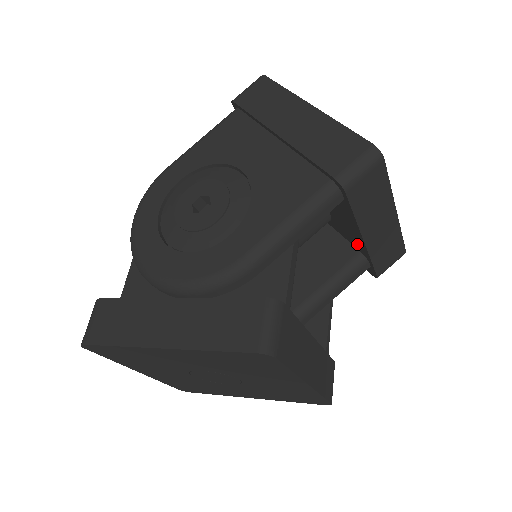
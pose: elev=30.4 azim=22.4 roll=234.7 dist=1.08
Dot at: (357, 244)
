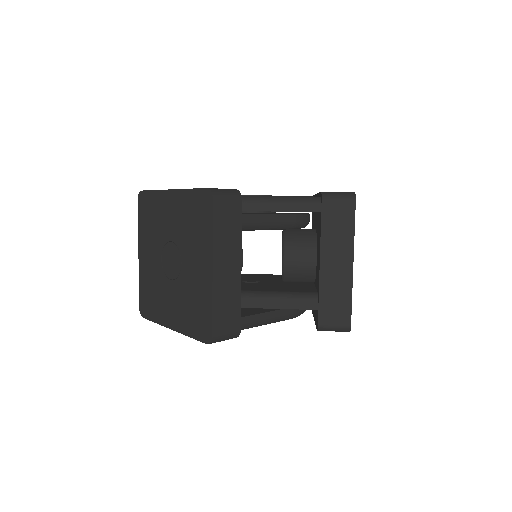
Dot at: (318, 281)
